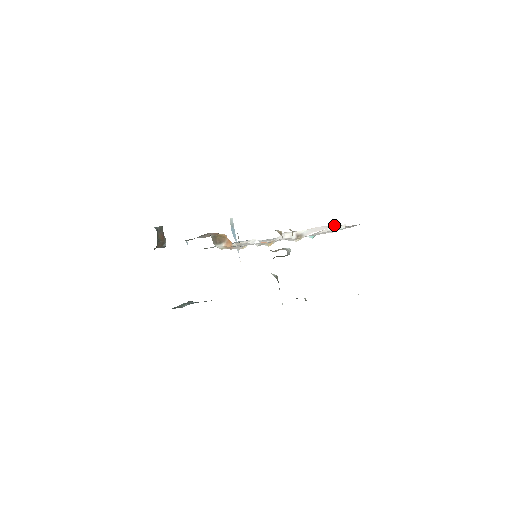
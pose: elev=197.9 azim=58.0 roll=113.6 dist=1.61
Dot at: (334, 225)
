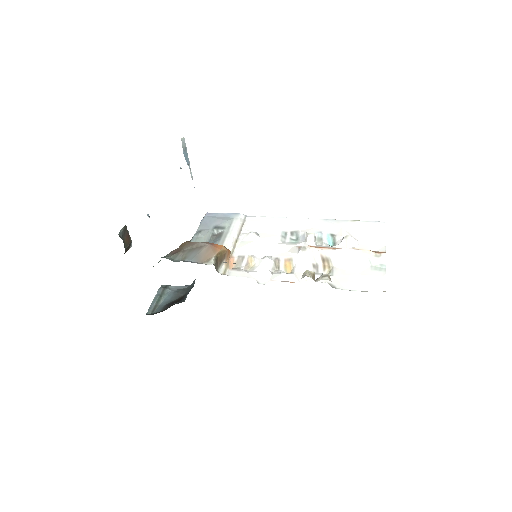
Dot at: (370, 251)
